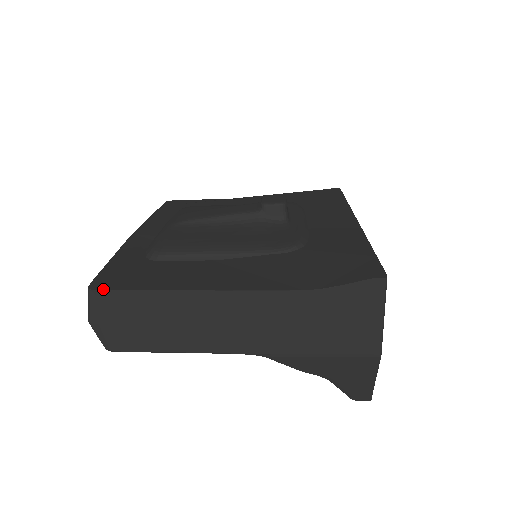
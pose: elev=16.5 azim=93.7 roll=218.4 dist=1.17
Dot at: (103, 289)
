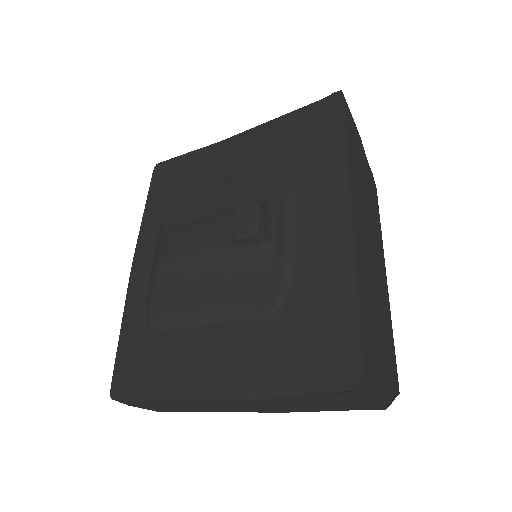
Dot at: (121, 399)
